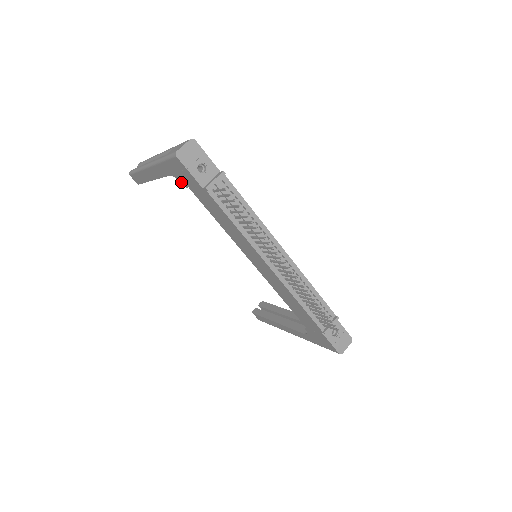
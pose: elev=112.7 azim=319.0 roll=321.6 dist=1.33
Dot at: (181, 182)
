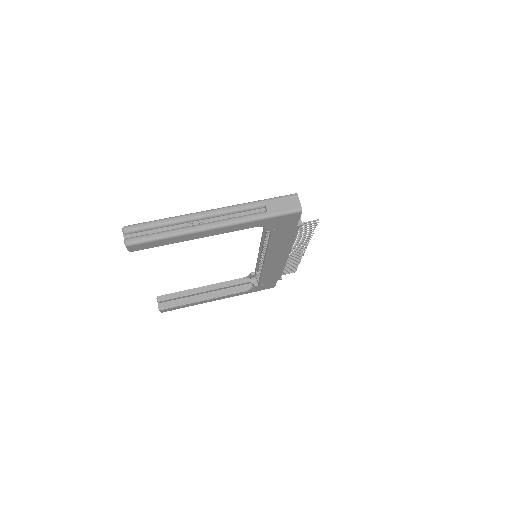
Dot at: (266, 229)
